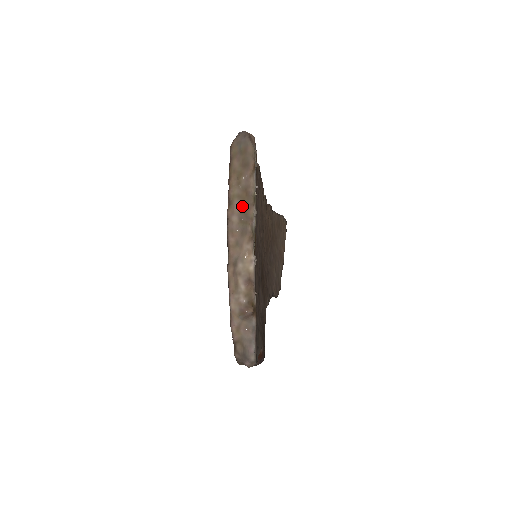
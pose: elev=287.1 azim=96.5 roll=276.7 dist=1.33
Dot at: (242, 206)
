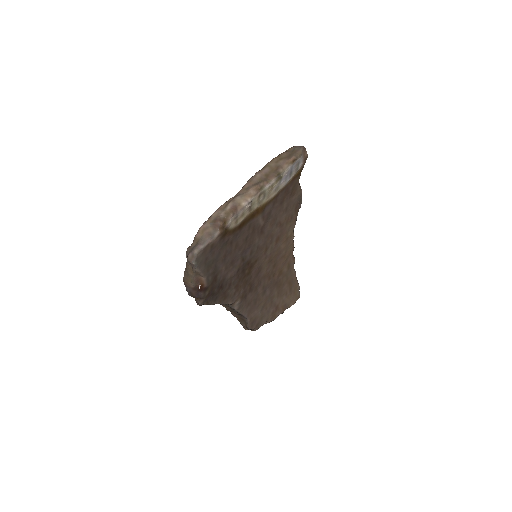
Dot at: (268, 173)
